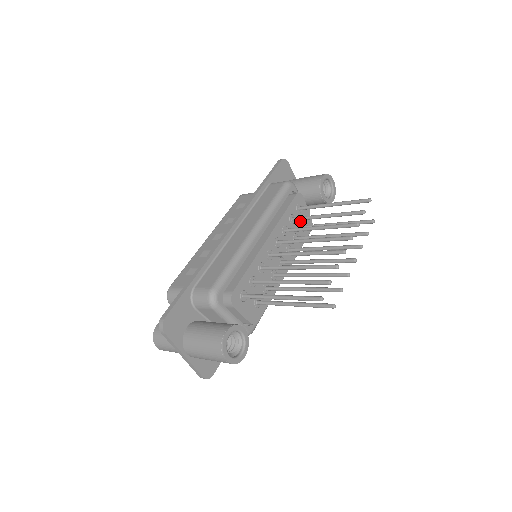
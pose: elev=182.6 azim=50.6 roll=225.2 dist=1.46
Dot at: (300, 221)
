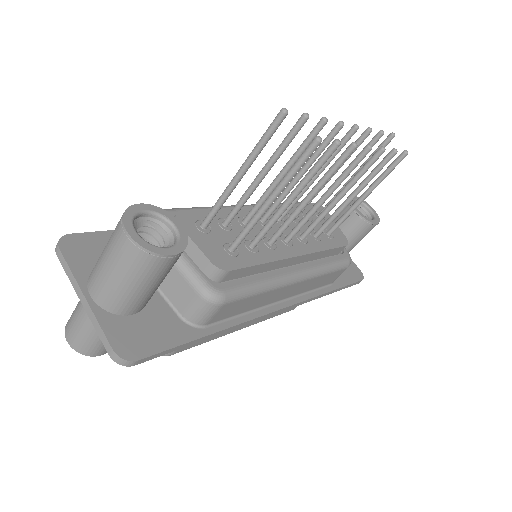
Dot at: occluded
